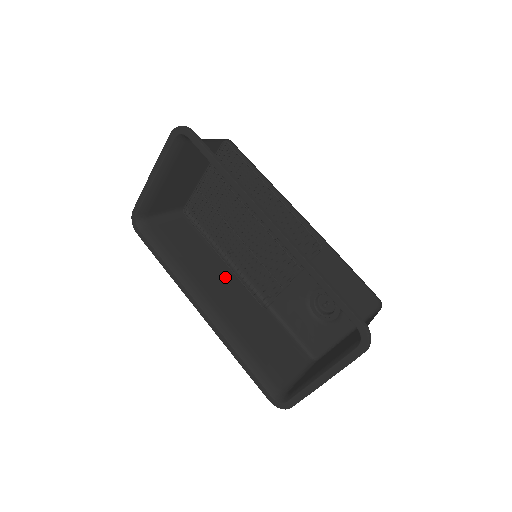
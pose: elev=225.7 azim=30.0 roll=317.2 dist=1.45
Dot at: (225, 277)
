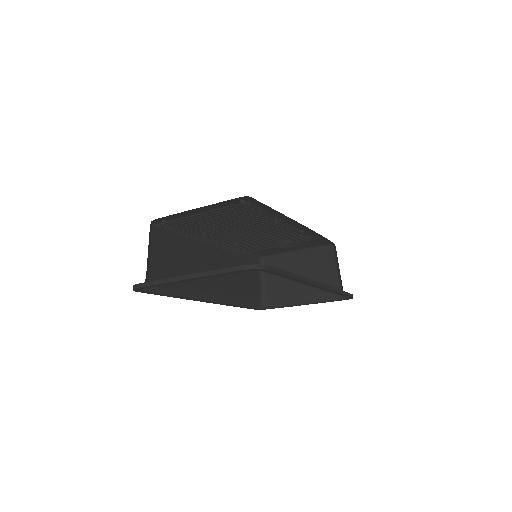
Dot at: (206, 257)
